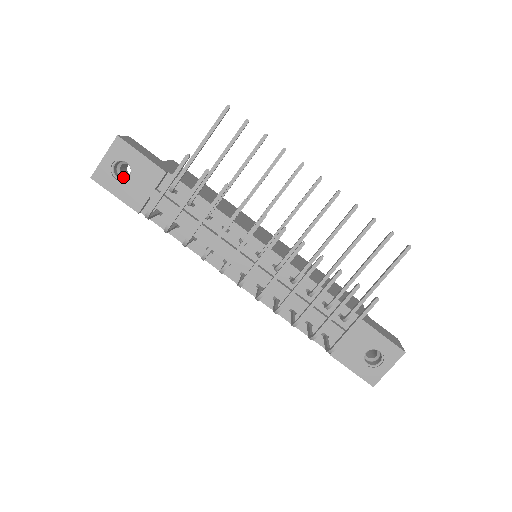
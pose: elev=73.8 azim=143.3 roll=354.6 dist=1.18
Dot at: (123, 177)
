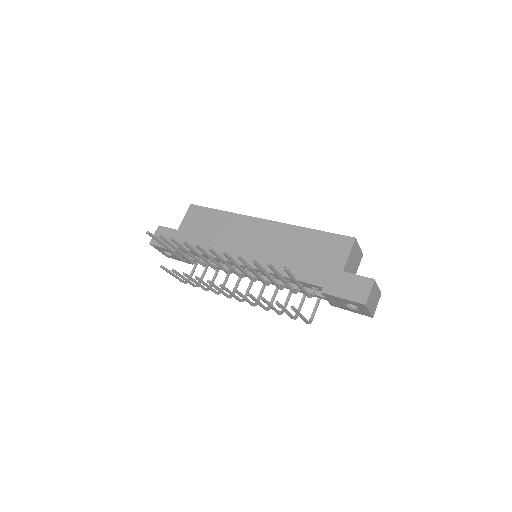
Dot at: occluded
